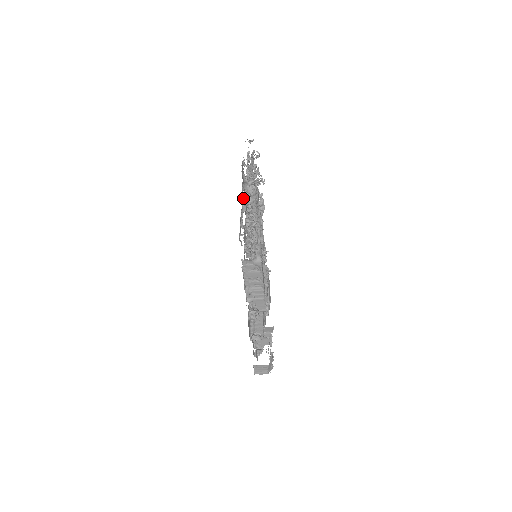
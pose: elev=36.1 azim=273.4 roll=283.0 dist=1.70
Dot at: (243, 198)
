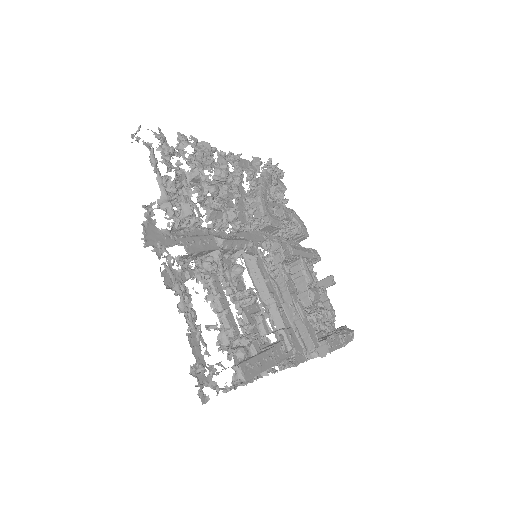
Dot at: occluded
